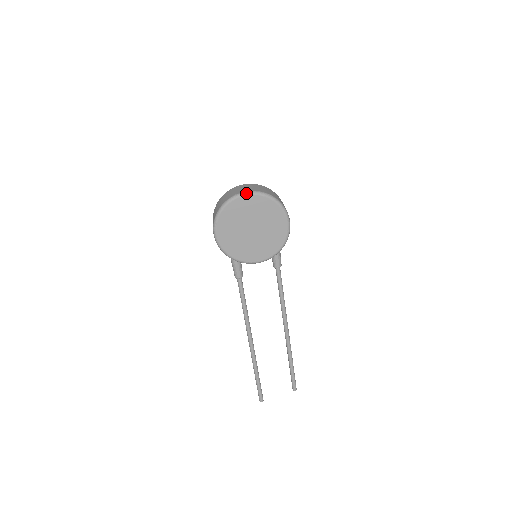
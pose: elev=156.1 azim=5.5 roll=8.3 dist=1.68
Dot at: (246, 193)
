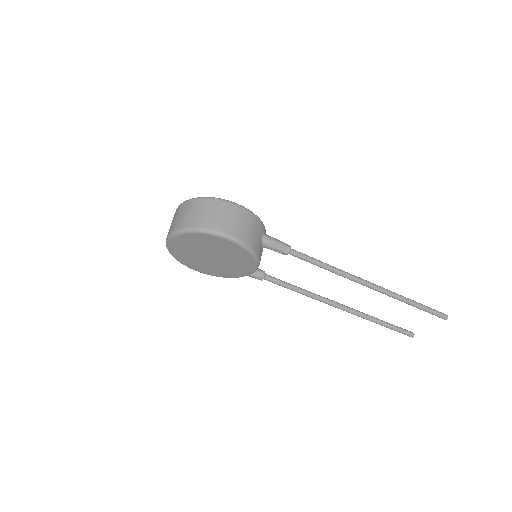
Dot at: (168, 239)
